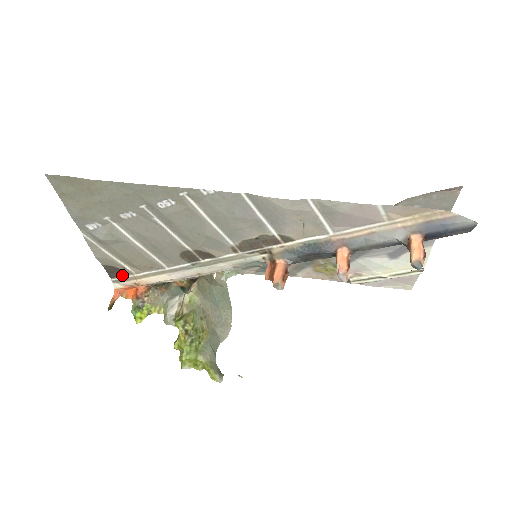
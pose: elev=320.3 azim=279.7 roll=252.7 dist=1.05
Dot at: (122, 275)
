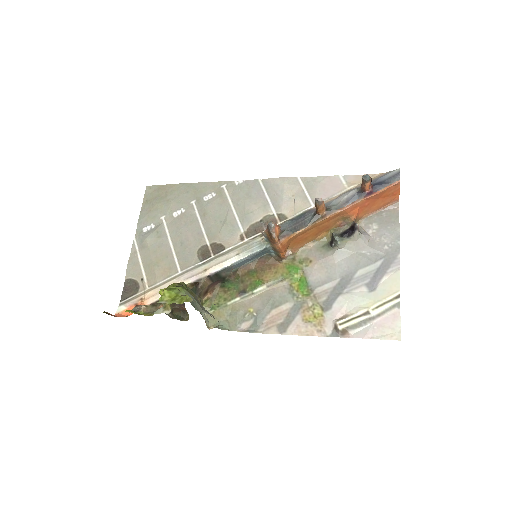
Dot at: (134, 294)
